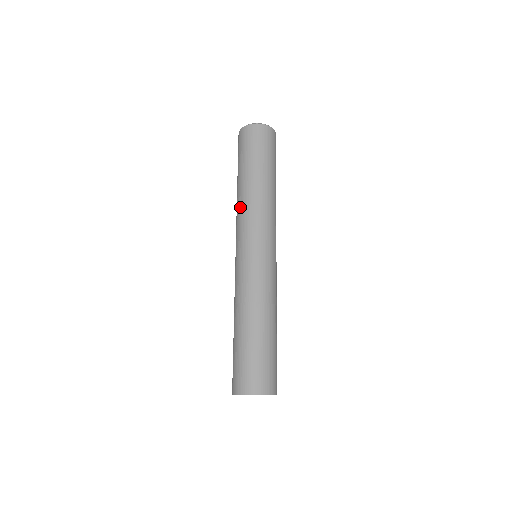
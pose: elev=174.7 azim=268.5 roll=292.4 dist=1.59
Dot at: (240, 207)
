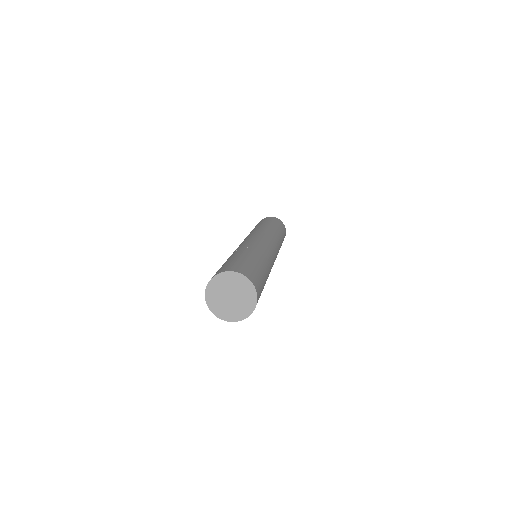
Dot at: occluded
